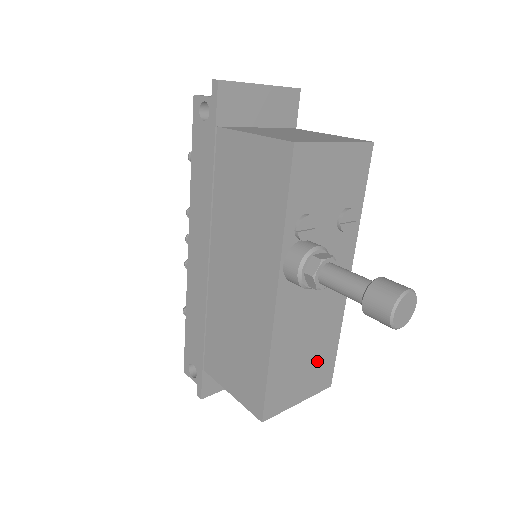
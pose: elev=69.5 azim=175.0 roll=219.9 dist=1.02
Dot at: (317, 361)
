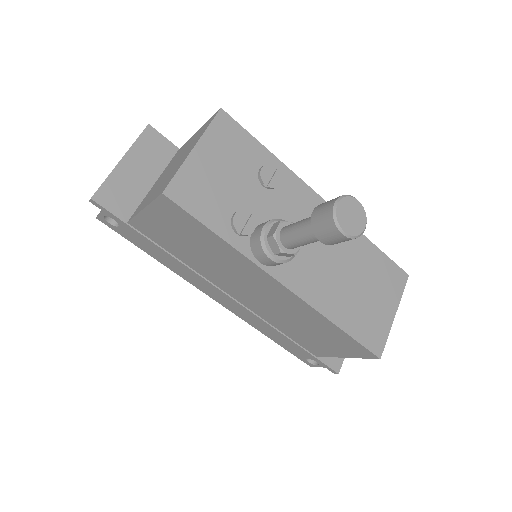
Dot at: (373, 276)
